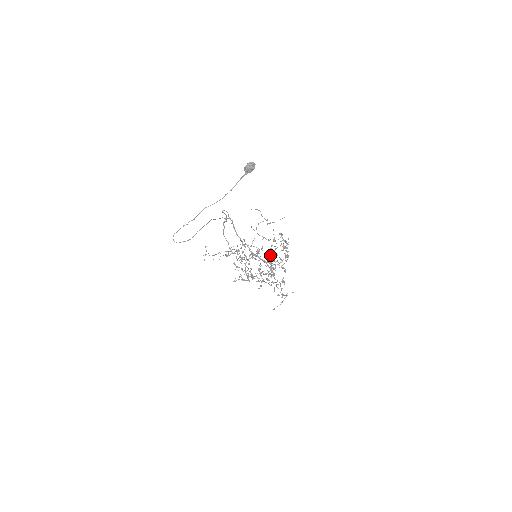
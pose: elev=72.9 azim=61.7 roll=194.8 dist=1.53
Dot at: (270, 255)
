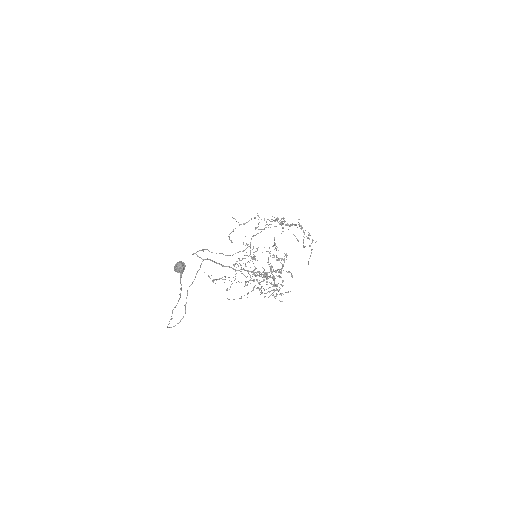
Dot at: (268, 264)
